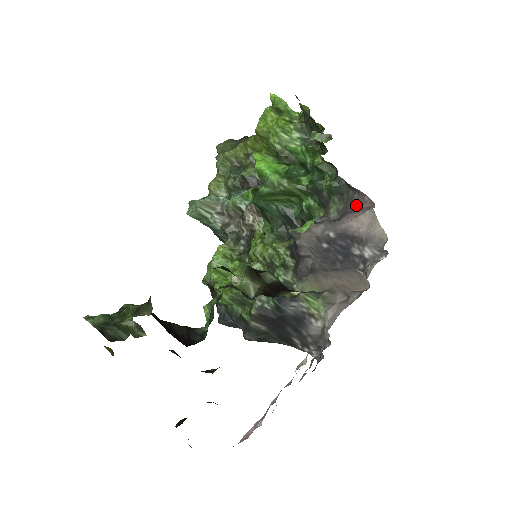
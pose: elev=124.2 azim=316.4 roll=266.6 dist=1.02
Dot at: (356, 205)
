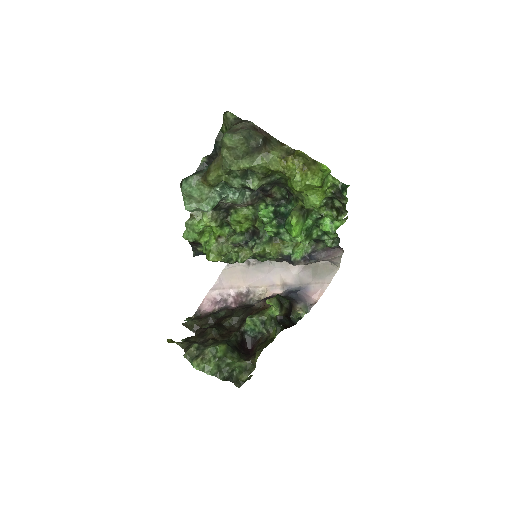
Dot at: (334, 249)
